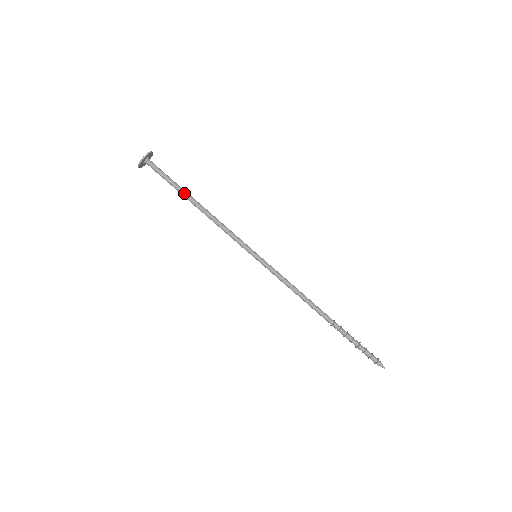
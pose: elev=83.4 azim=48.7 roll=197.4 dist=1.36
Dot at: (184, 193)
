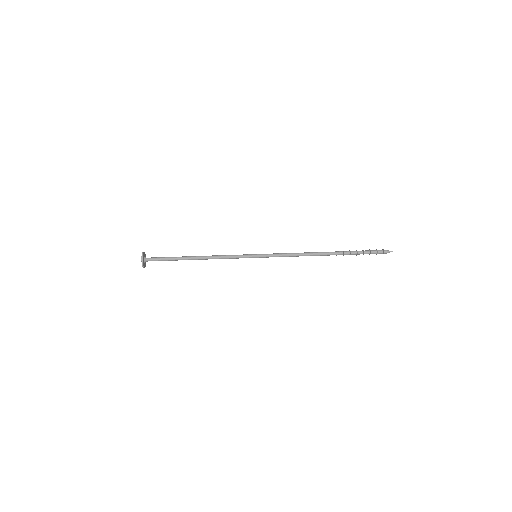
Dot at: (182, 257)
